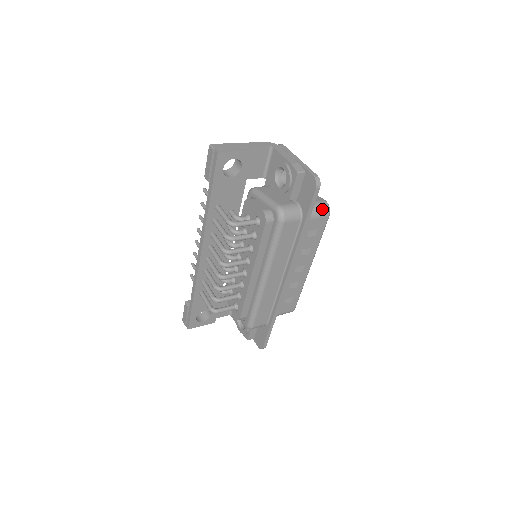
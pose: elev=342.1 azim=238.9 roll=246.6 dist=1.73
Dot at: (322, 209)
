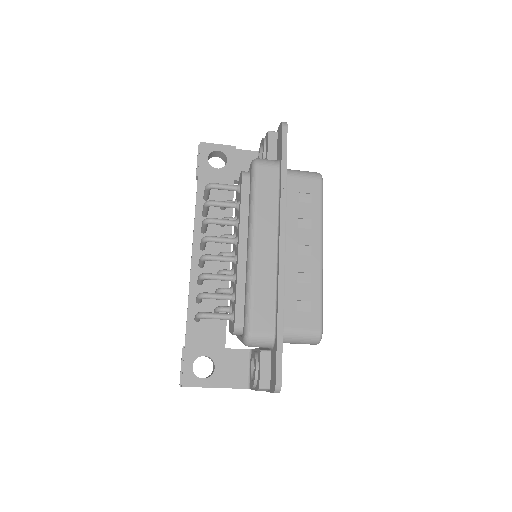
Dot at: (310, 173)
